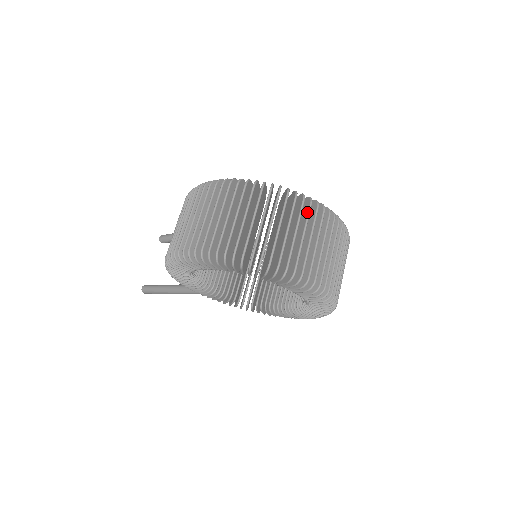
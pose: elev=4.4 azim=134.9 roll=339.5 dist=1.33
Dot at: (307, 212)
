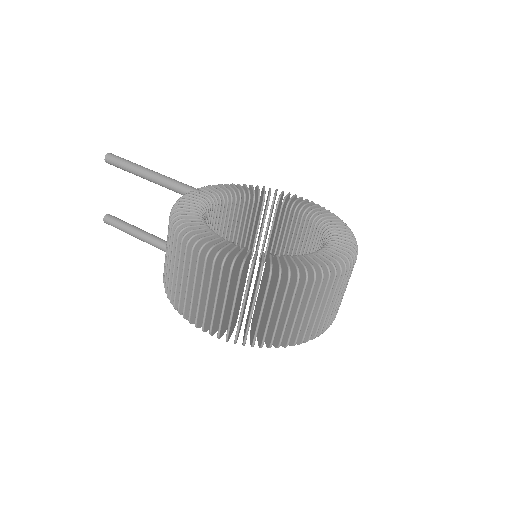
Dot at: (331, 285)
